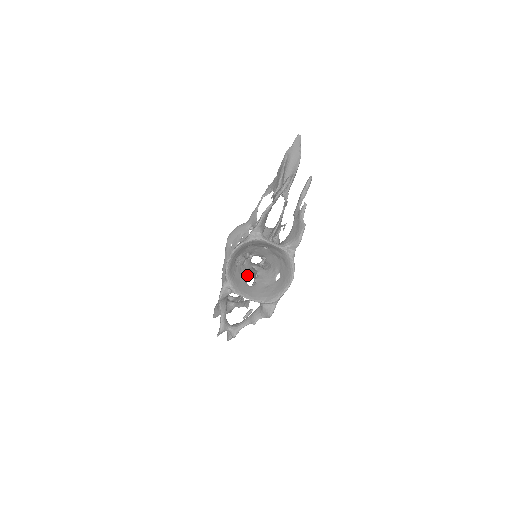
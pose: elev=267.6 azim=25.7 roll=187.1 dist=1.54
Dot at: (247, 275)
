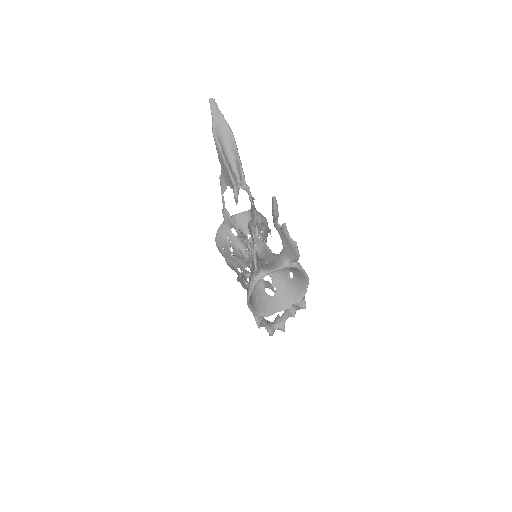
Dot at: (264, 287)
